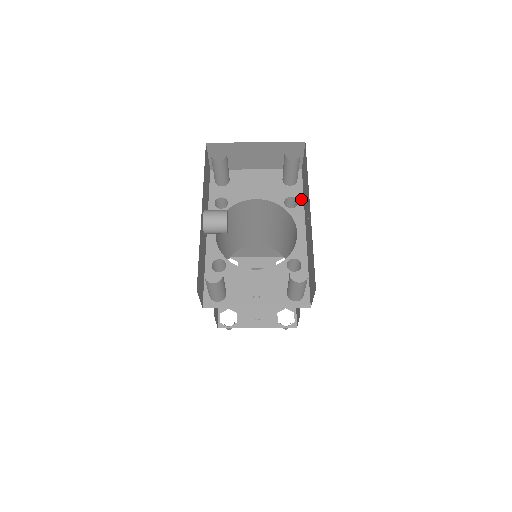
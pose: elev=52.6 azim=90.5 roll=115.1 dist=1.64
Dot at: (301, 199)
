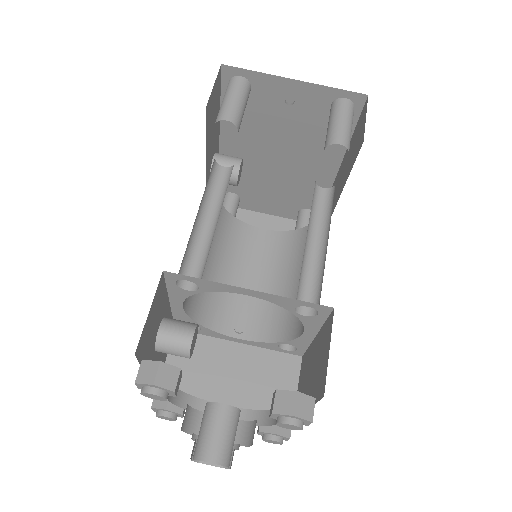
Dot at: occluded
